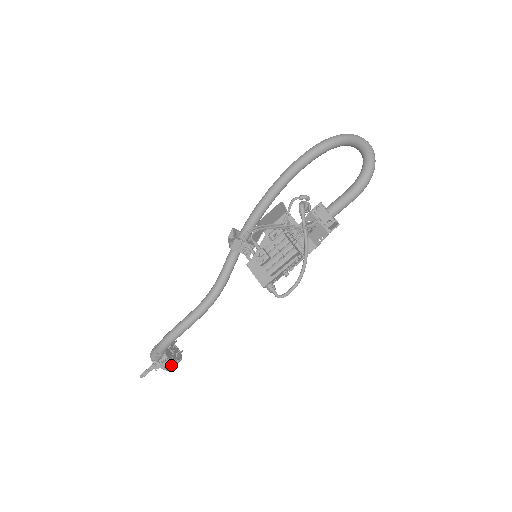
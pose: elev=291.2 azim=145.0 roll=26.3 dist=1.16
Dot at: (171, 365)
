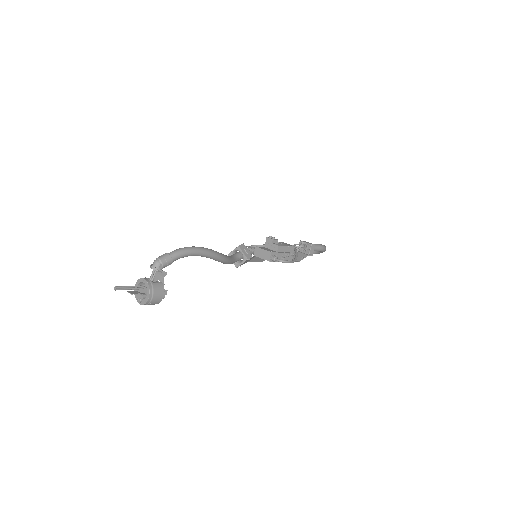
Dot at: (158, 290)
